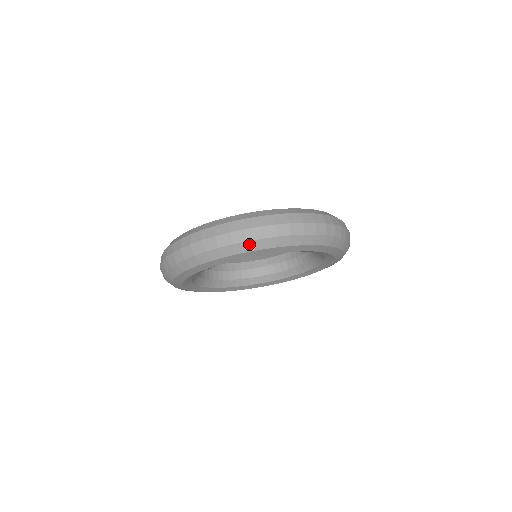
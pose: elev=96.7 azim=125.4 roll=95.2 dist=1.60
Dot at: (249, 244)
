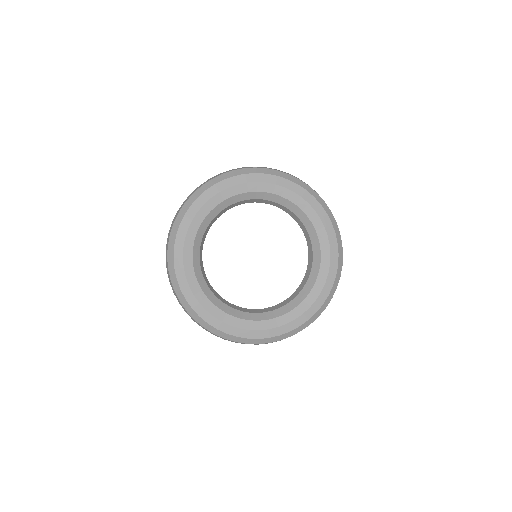
Dot at: (213, 180)
